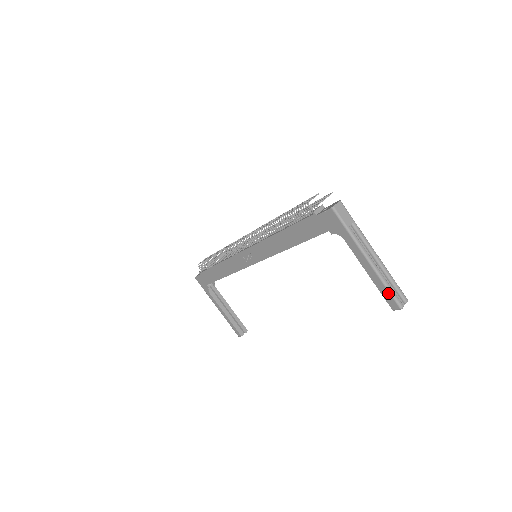
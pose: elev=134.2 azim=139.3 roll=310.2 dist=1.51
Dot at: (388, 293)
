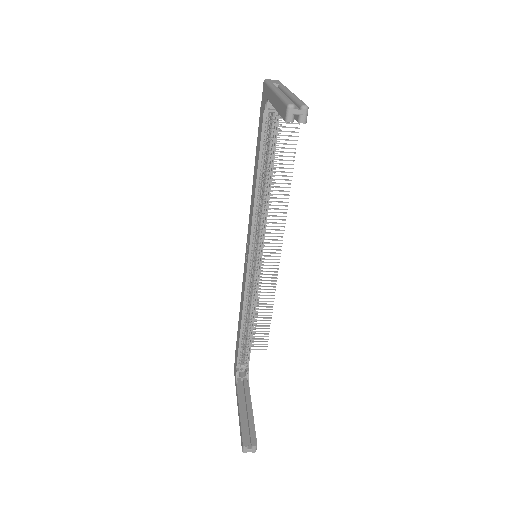
Dot at: (282, 103)
